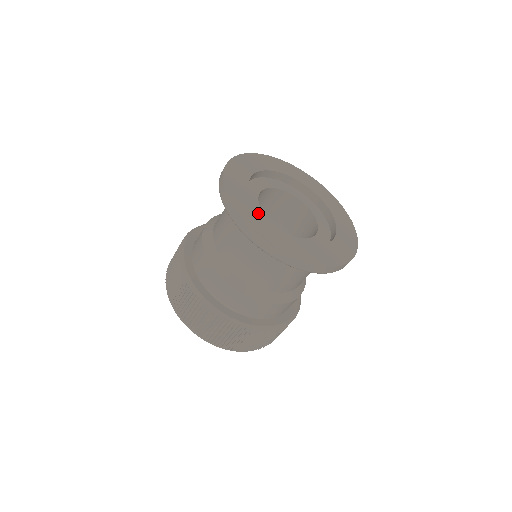
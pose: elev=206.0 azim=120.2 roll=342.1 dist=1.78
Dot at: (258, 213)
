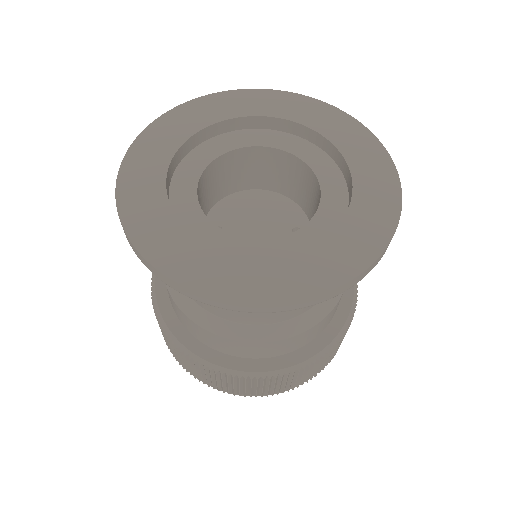
Dot at: (169, 218)
